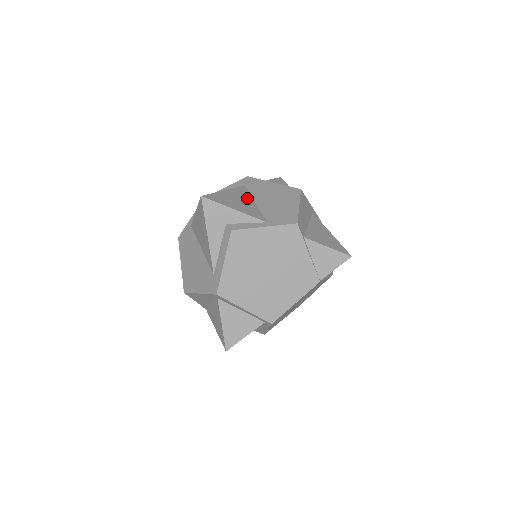
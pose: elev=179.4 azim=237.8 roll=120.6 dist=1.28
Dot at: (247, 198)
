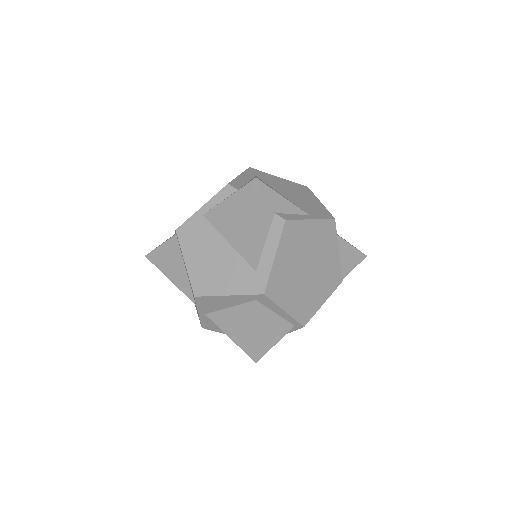
Dot at: occluded
